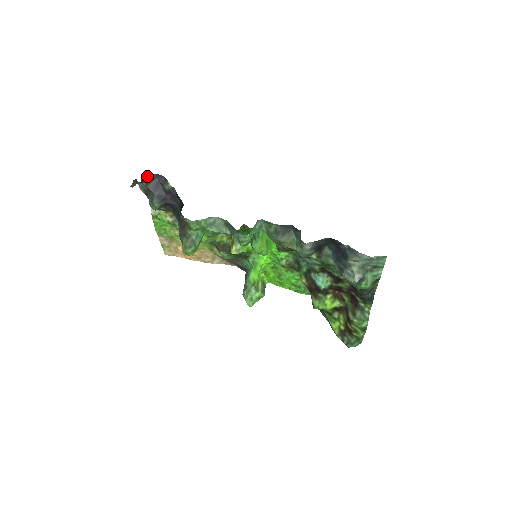
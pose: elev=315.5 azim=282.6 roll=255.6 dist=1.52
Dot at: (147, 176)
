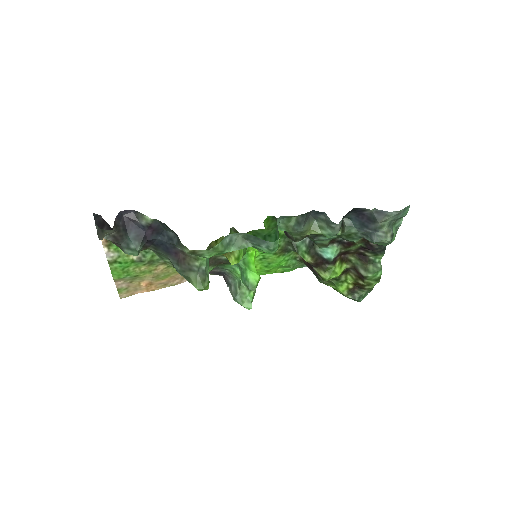
Dot at: (98, 217)
